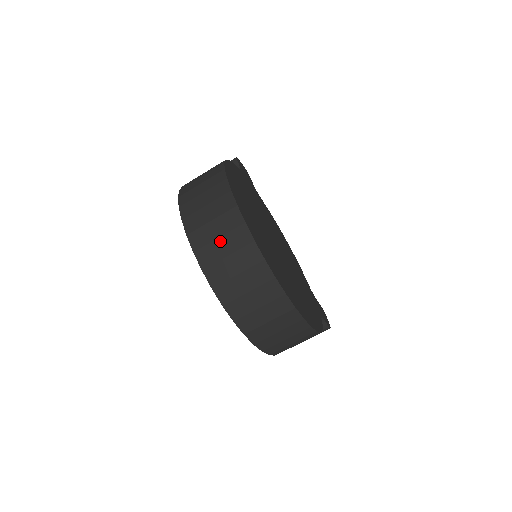
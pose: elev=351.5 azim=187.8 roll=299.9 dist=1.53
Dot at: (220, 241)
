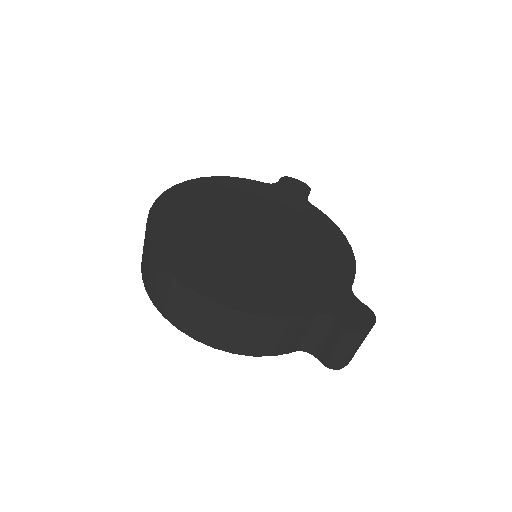
Dot at: occluded
